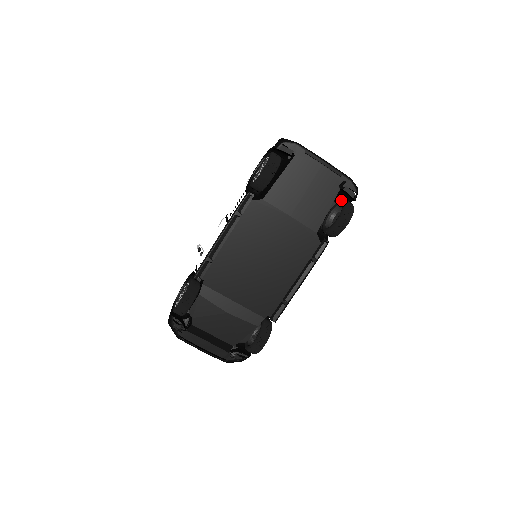
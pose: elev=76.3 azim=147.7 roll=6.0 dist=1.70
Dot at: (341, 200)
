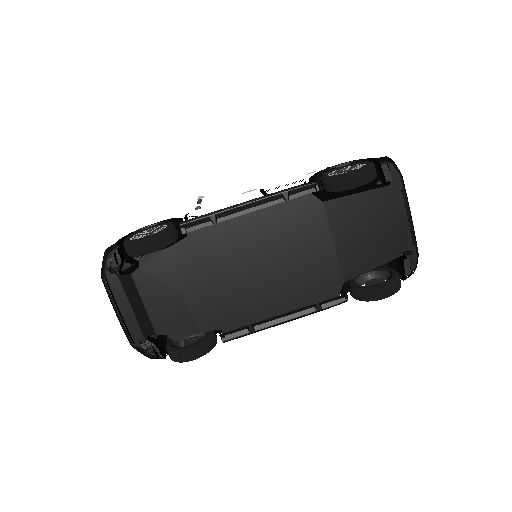
Dot at: (391, 268)
